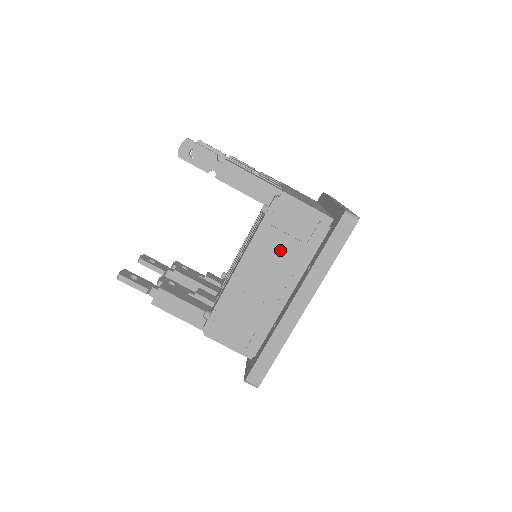
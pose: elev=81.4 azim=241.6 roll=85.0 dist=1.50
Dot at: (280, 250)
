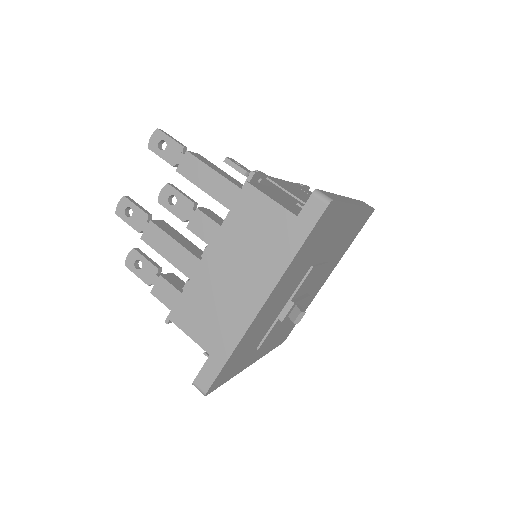
Dot at: occluded
